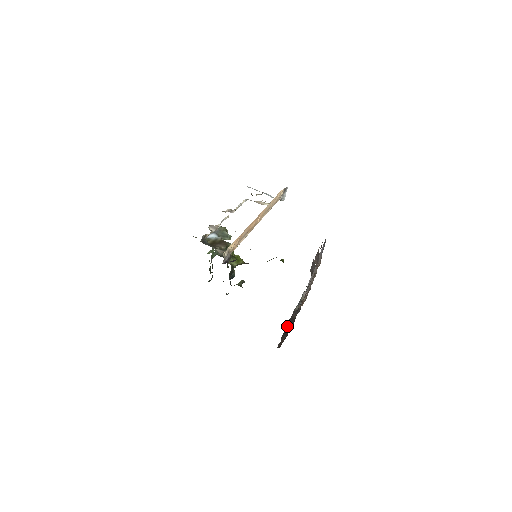
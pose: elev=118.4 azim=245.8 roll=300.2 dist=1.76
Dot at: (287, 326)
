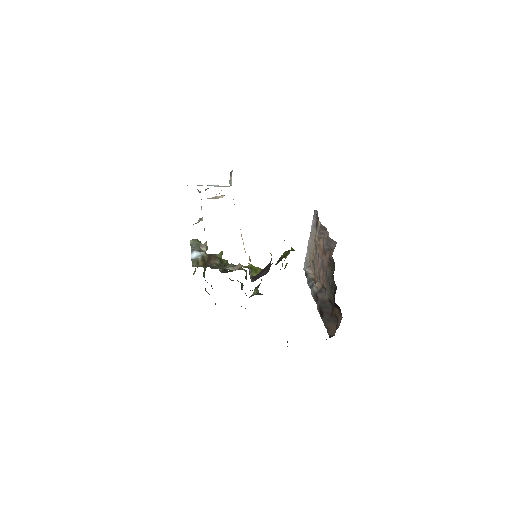
Dot at: (325, 311)
